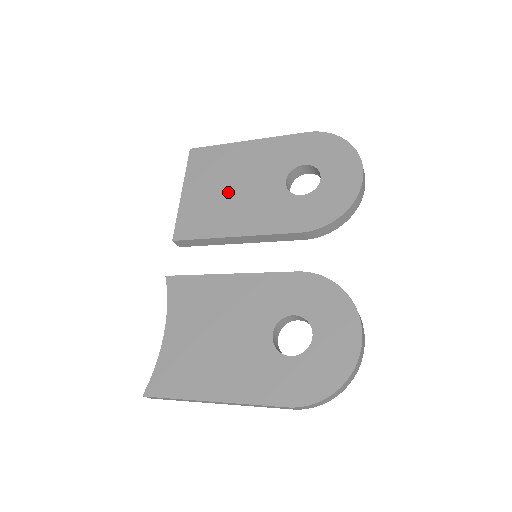
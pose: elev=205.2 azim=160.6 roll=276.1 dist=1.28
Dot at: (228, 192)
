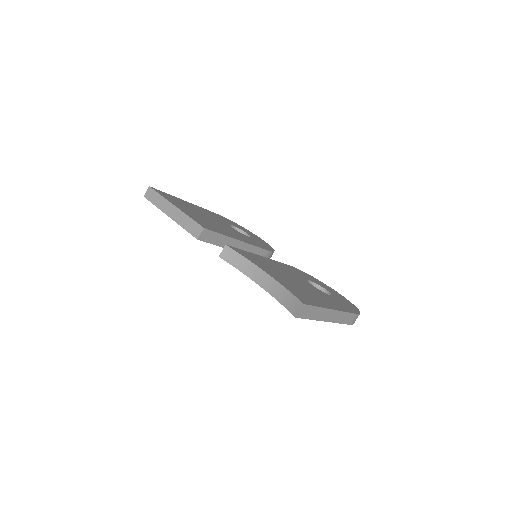
Dot at: (208, 219)
